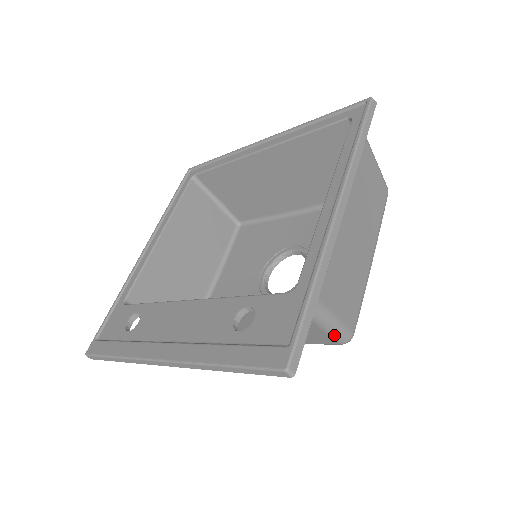
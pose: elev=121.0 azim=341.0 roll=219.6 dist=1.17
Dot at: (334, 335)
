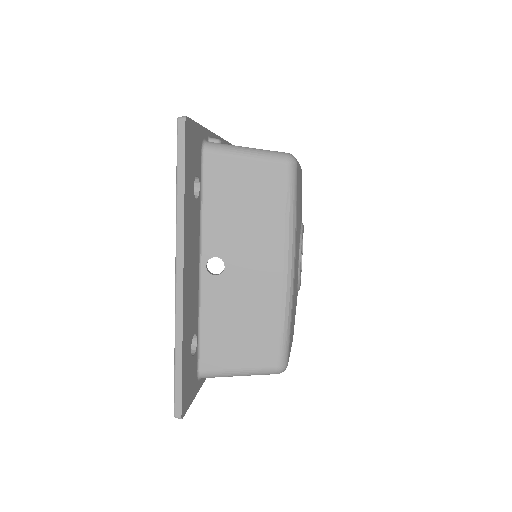
Dot at: (269, 157)
